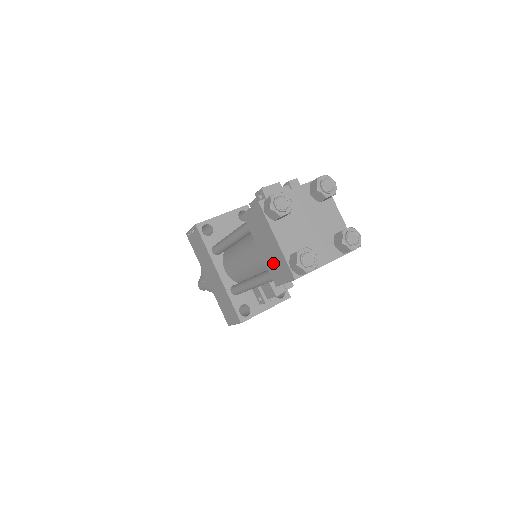
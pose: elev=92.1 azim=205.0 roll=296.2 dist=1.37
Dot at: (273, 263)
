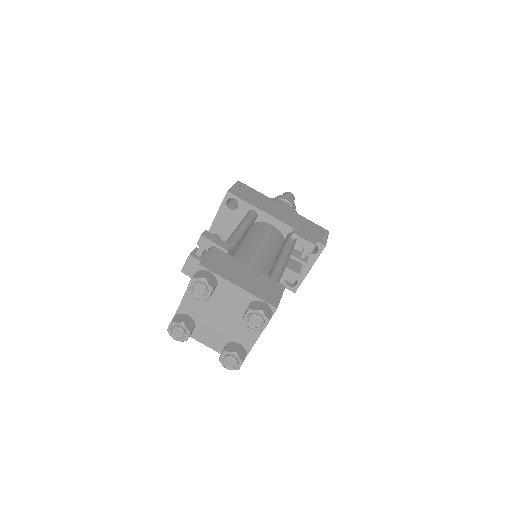
Dot at: occluded
